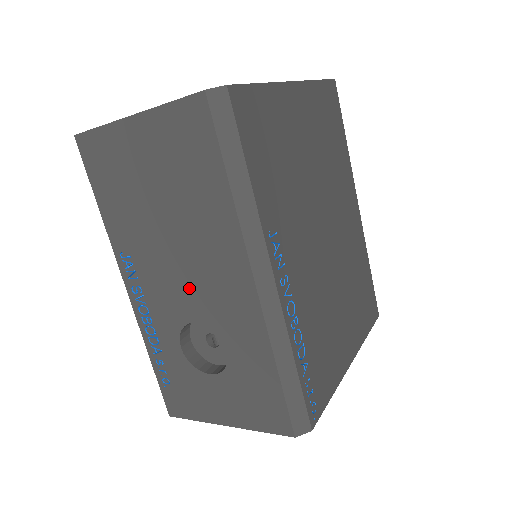
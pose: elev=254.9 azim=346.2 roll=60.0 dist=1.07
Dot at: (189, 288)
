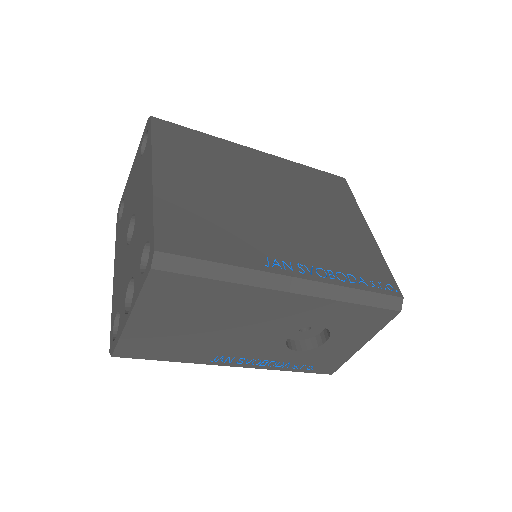
Dot at: (265, 331)
